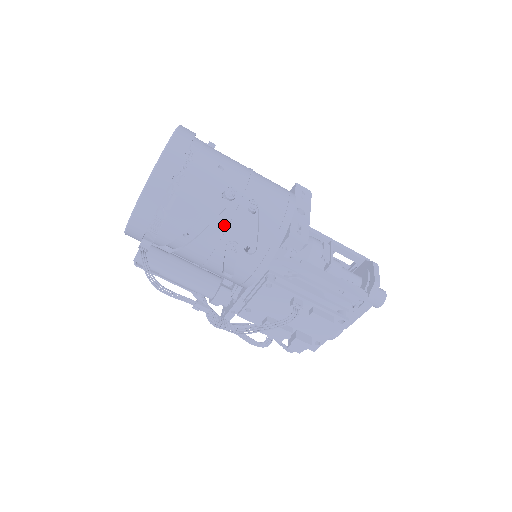
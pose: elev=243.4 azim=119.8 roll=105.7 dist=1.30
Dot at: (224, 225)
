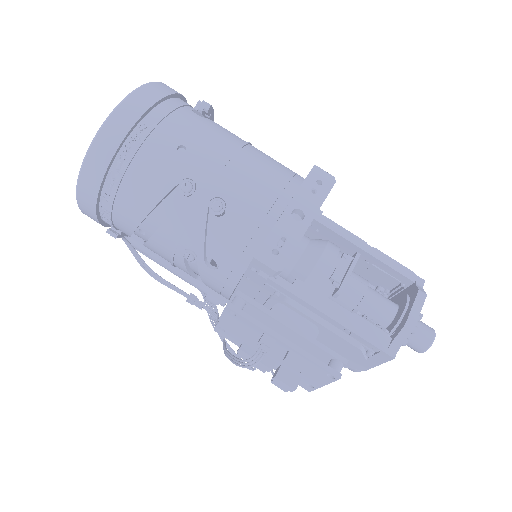
Dot at: (177, 229)
